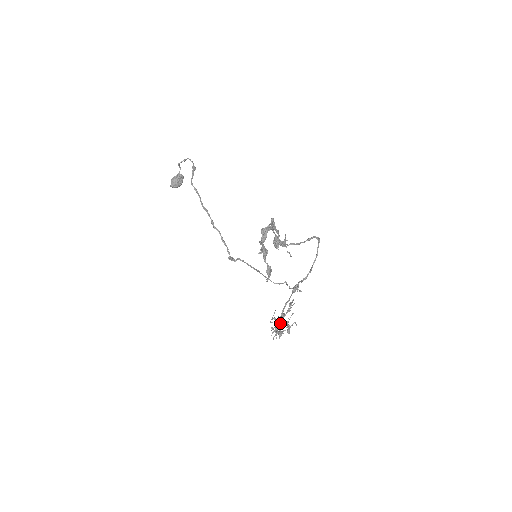
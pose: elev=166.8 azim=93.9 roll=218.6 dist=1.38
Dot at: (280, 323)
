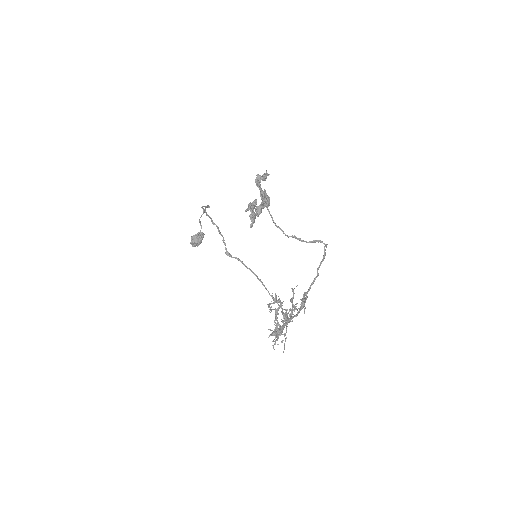
Dot at: occluded
